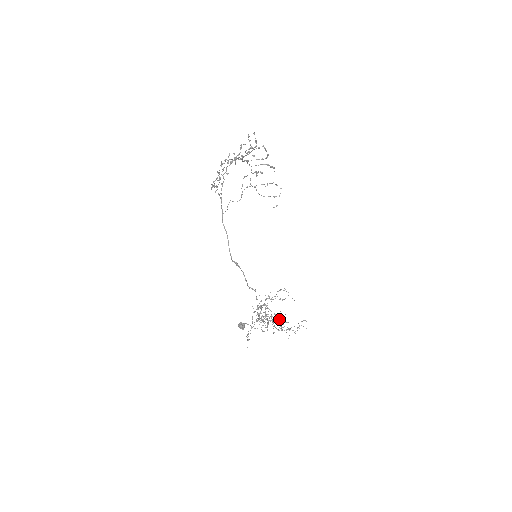
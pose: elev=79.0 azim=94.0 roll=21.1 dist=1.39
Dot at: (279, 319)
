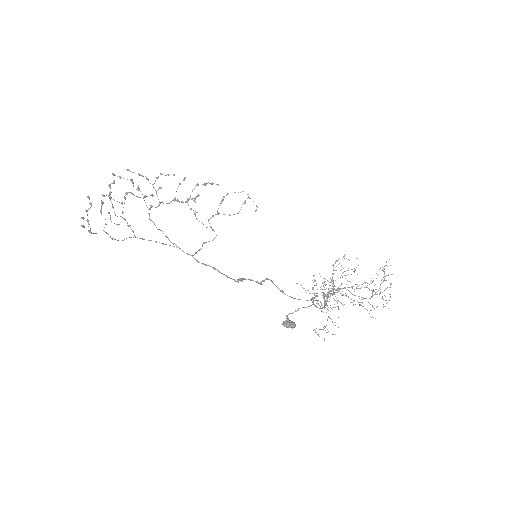
Dot at: occluded
